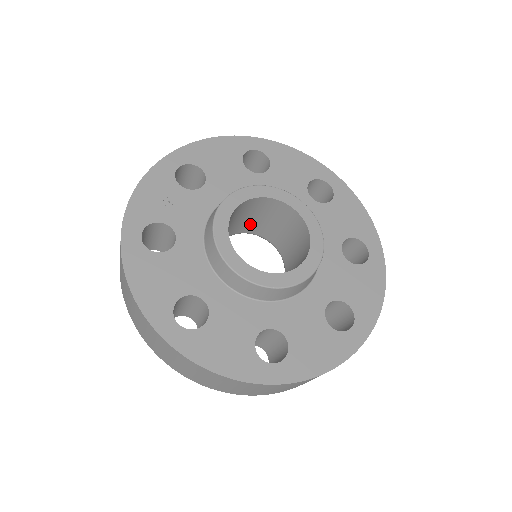
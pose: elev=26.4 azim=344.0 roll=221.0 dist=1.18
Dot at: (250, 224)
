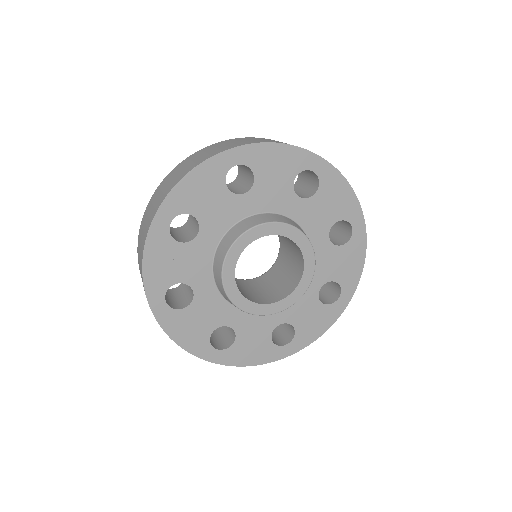
Dot at: occluded
